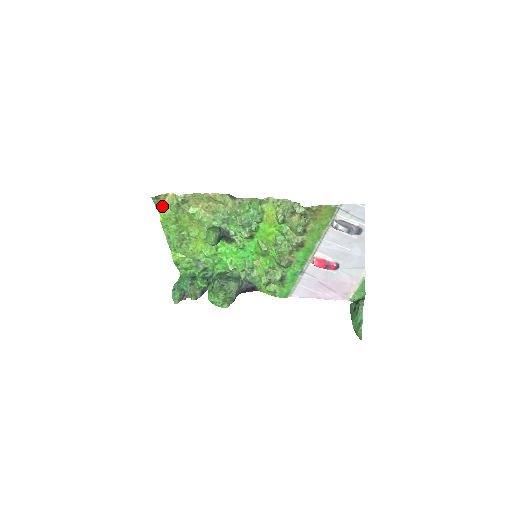
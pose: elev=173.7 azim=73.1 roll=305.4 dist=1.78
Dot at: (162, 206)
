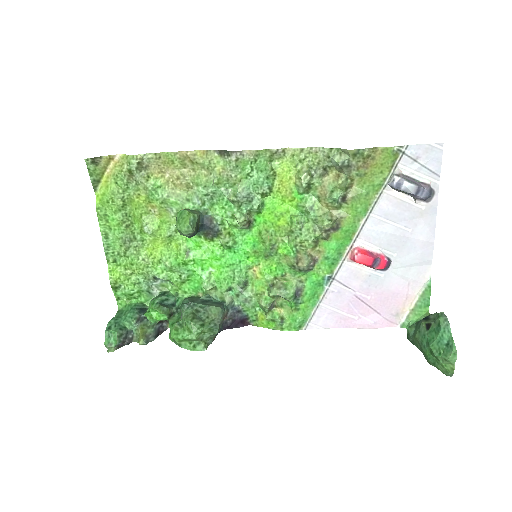
Dot at: (101, 180)
